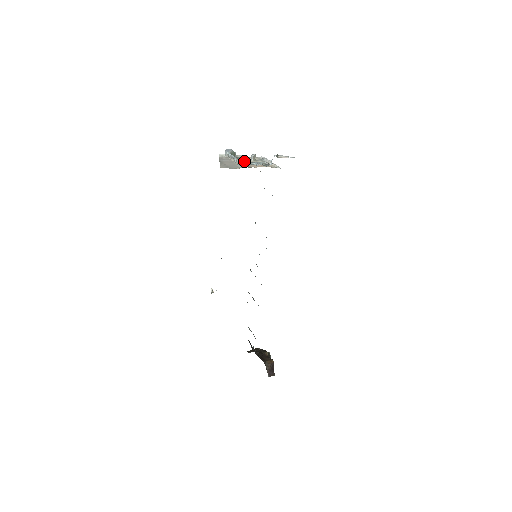
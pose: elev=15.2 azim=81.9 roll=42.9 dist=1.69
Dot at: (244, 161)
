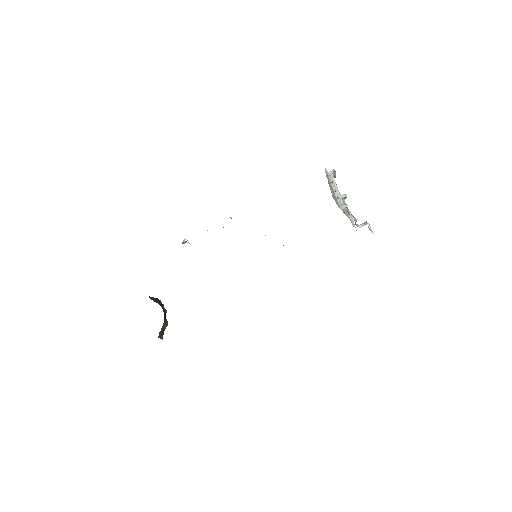
Dot at: occluded
